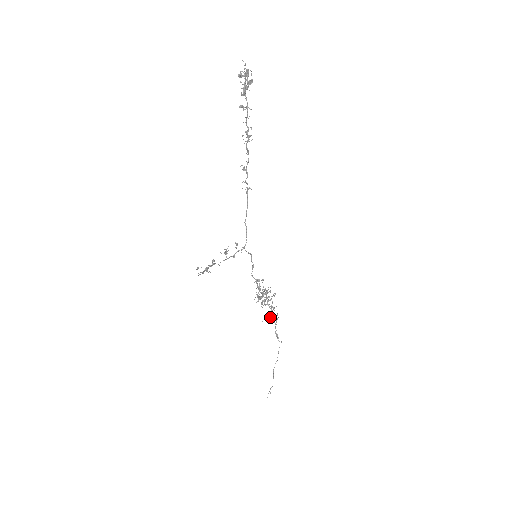
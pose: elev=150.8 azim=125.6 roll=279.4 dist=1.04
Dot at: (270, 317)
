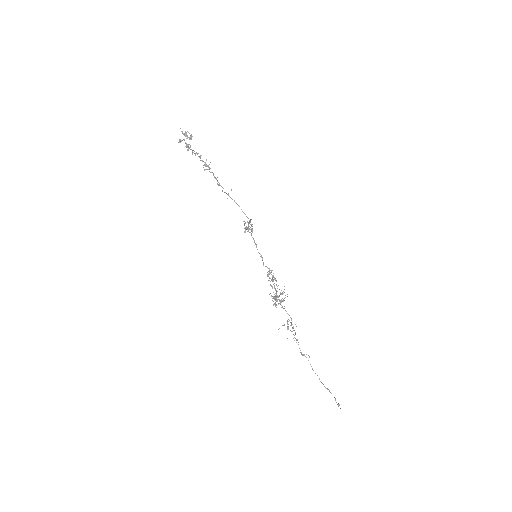
Dot at: (290, 330)
